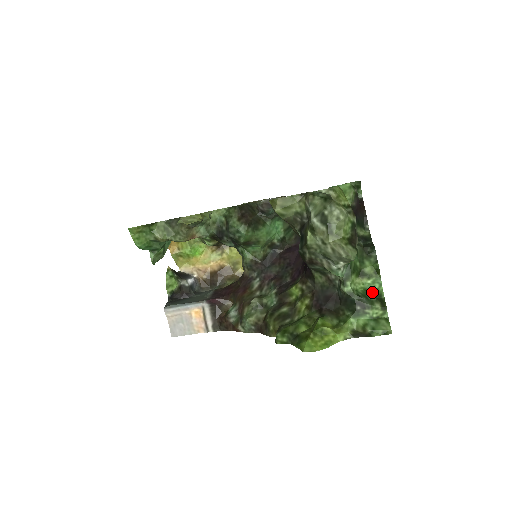
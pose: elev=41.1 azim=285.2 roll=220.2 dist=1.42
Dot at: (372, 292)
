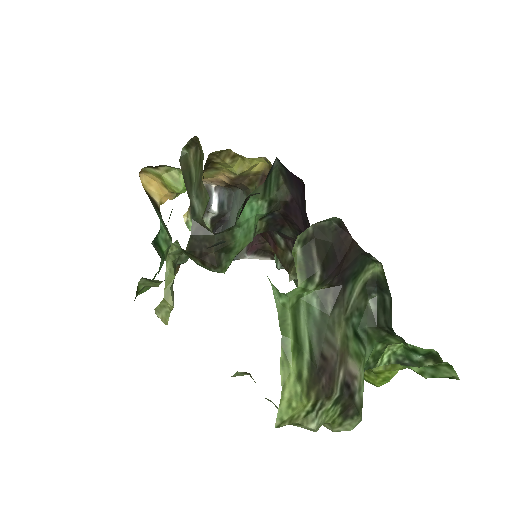
Dot at: (416, 353)
